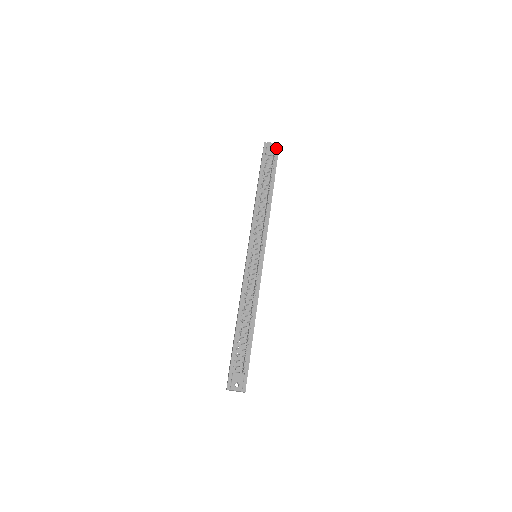
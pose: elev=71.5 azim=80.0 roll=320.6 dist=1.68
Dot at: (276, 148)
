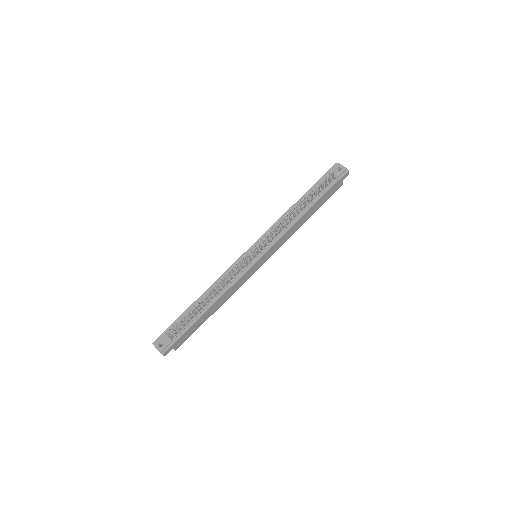
Dot at: (343, 172)
